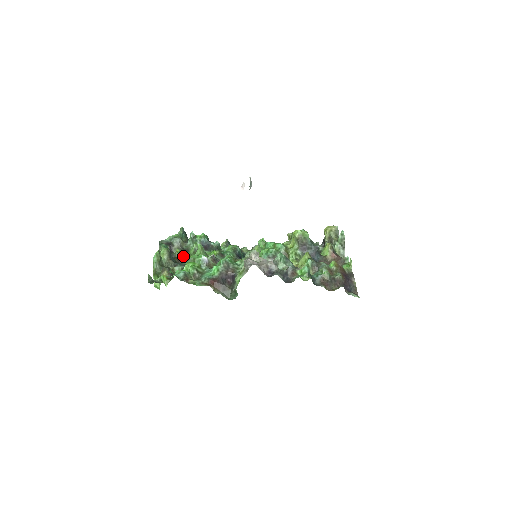
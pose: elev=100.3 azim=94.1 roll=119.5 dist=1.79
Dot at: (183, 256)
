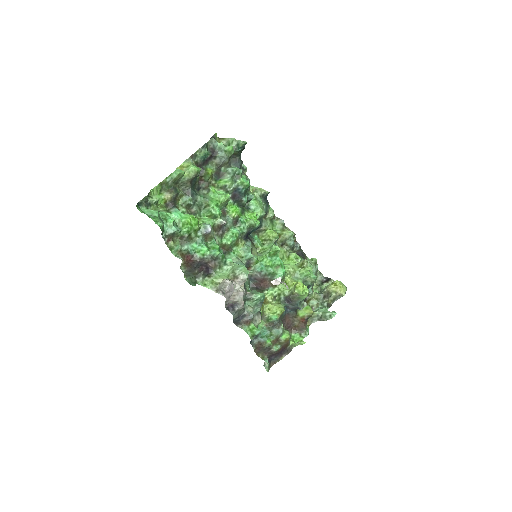
Dot at: (210, 179)
